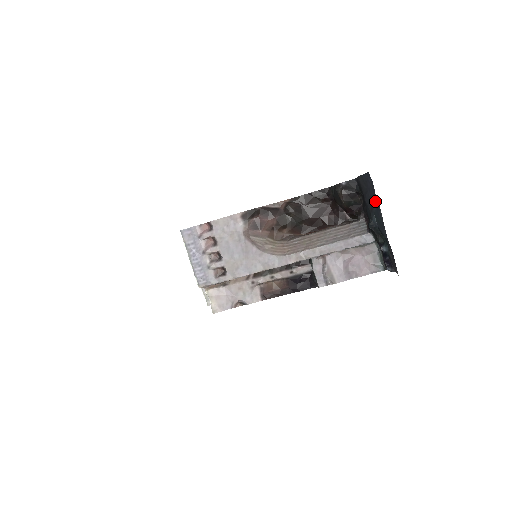
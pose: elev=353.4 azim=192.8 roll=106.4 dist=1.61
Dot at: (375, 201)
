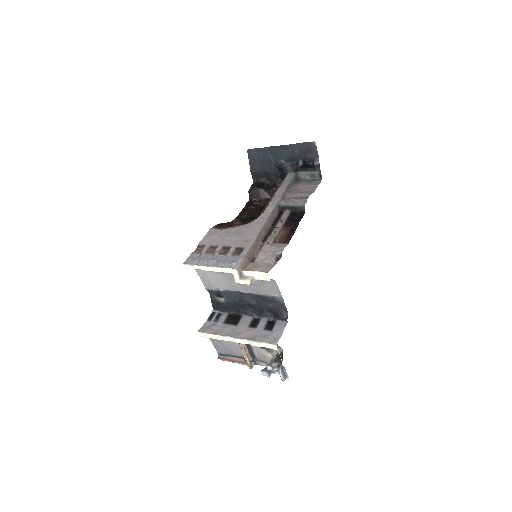
Dot at: (266, 153)
